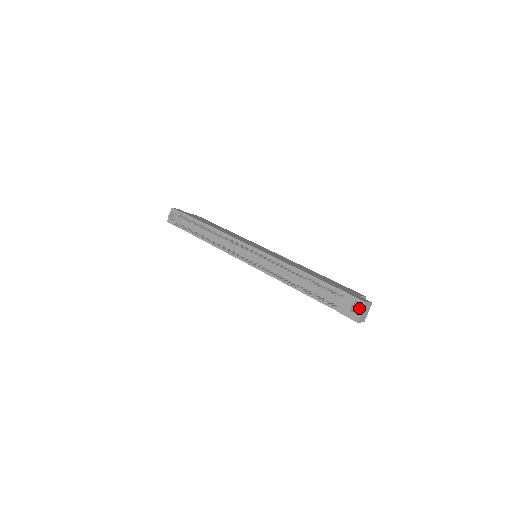
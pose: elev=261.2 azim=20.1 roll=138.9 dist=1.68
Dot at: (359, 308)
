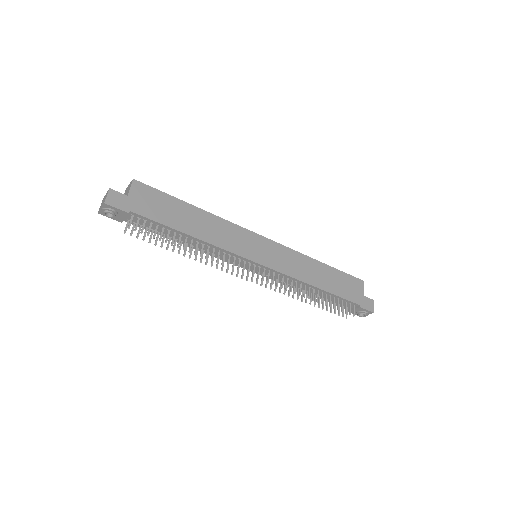
Dot at: (367, 315)
